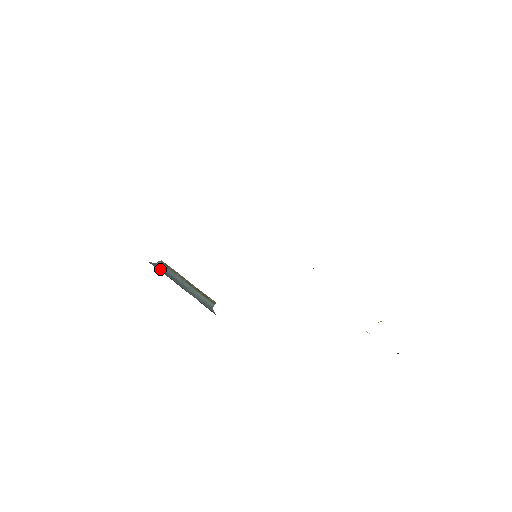
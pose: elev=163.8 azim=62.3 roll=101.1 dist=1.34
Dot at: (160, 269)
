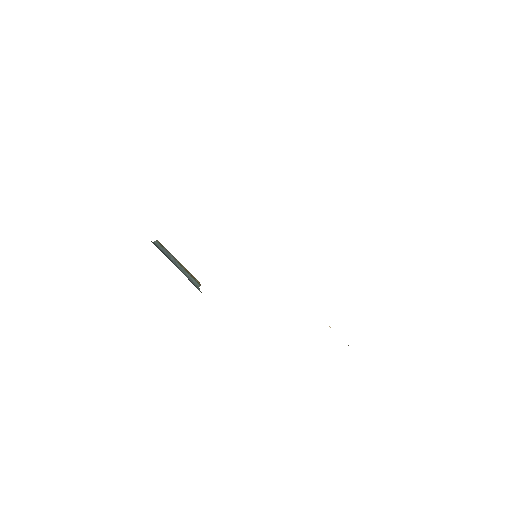
Dot at: (159, 248)
